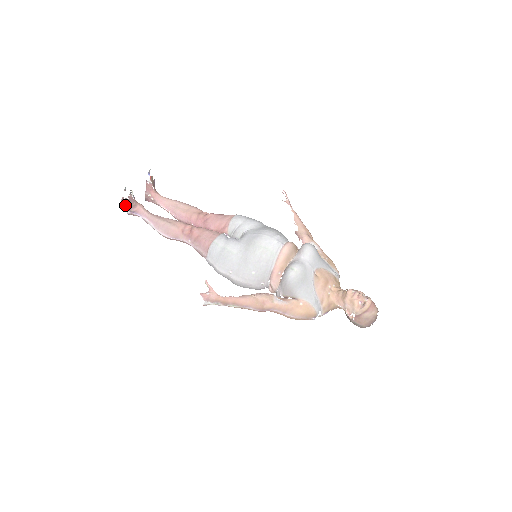
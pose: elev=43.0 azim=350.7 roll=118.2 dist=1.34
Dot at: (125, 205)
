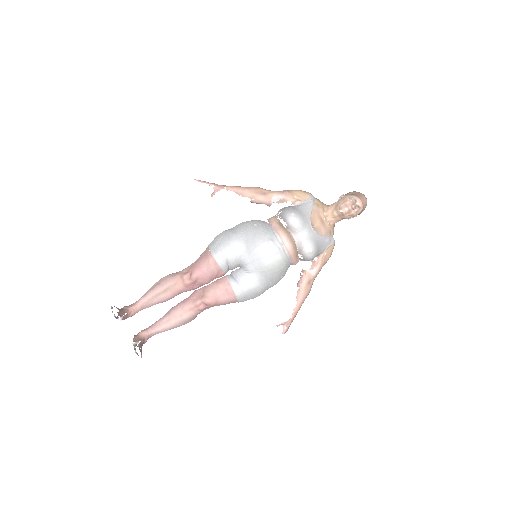
Dot at: (141, 351)
